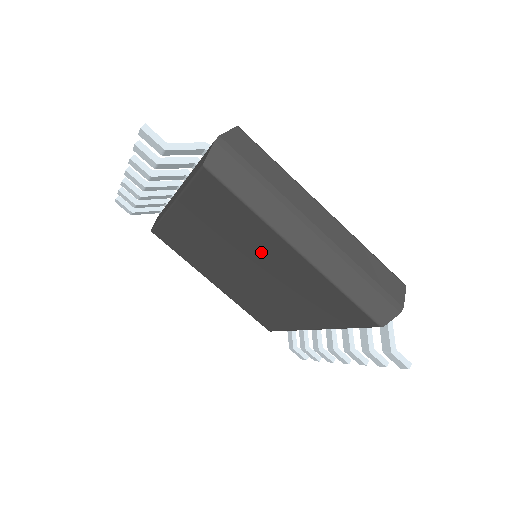
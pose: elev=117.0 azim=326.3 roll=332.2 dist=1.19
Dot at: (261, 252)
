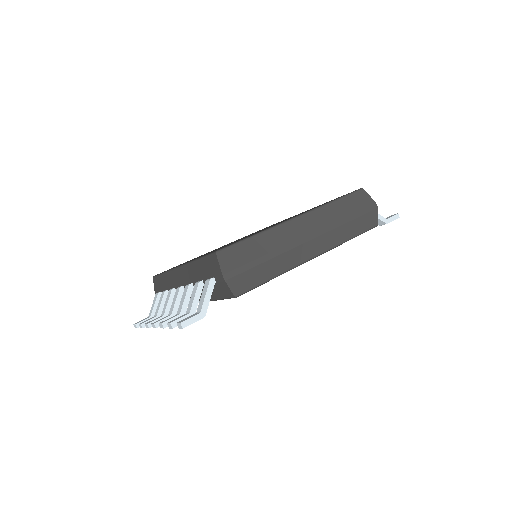
Dot at: occluded
